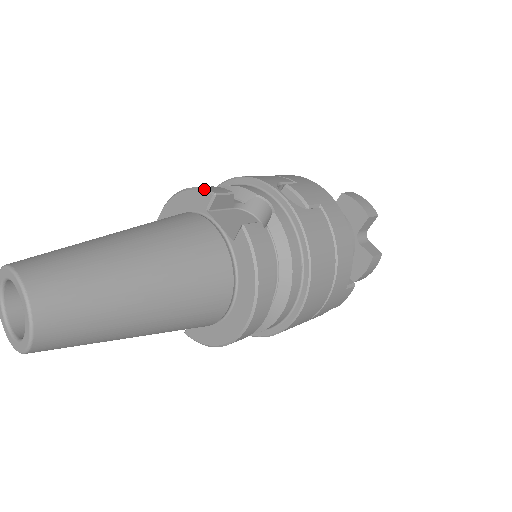
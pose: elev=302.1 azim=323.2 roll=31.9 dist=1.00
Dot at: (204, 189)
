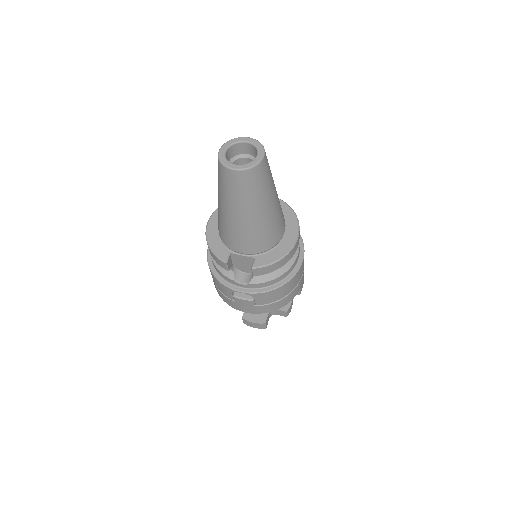
Dot at: occluded
